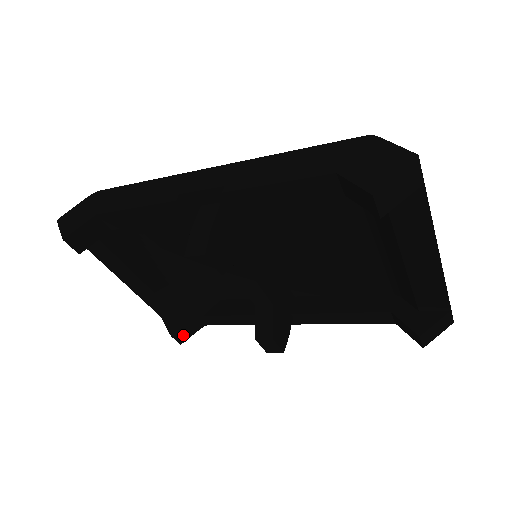
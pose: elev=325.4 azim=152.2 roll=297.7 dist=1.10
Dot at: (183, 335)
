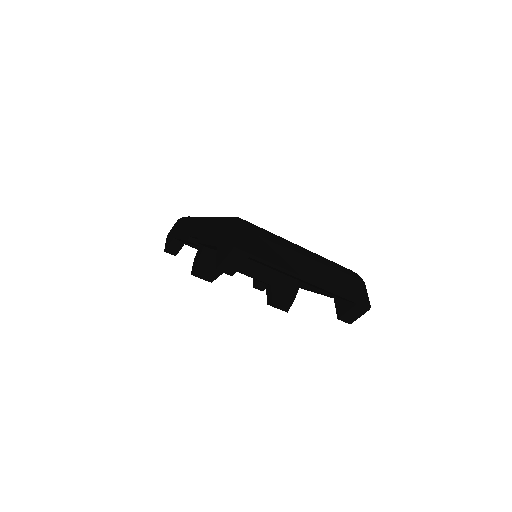
Dot at: (261, 286)
